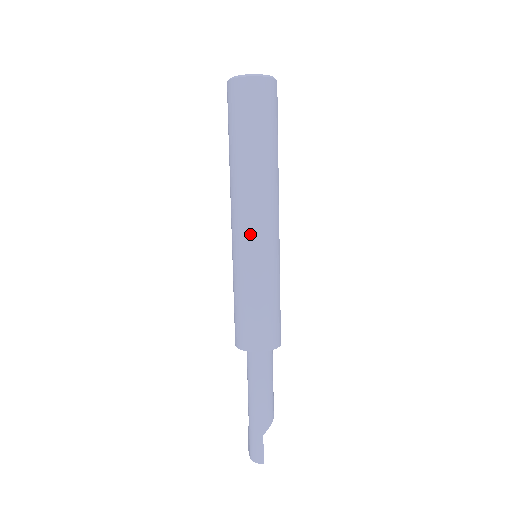
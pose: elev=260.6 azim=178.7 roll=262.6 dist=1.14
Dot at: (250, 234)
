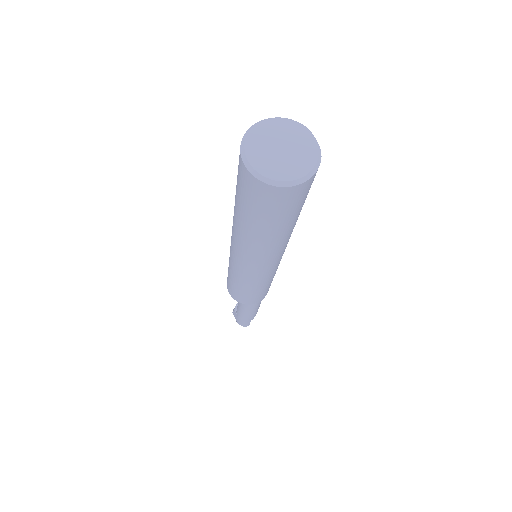
Dot at: (261, 270)
